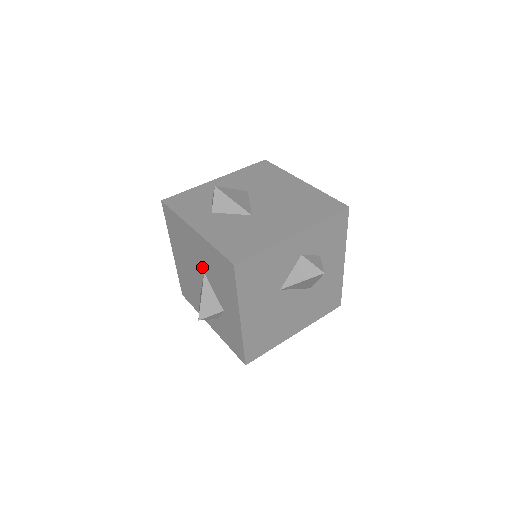
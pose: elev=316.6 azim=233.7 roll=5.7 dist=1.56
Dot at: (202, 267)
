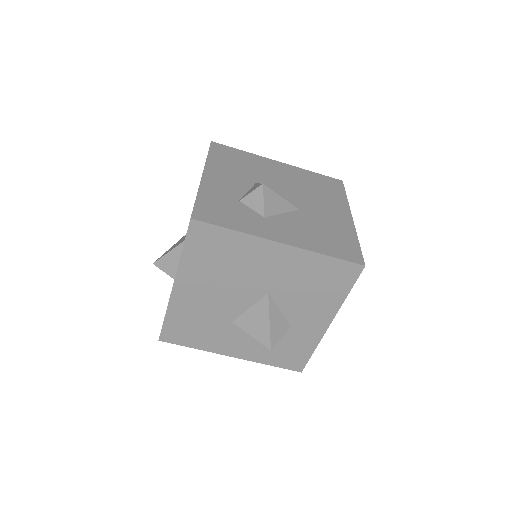
Dot at: (268, 287)
